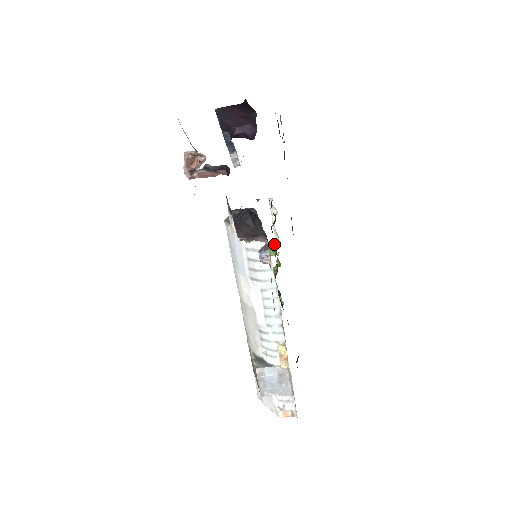
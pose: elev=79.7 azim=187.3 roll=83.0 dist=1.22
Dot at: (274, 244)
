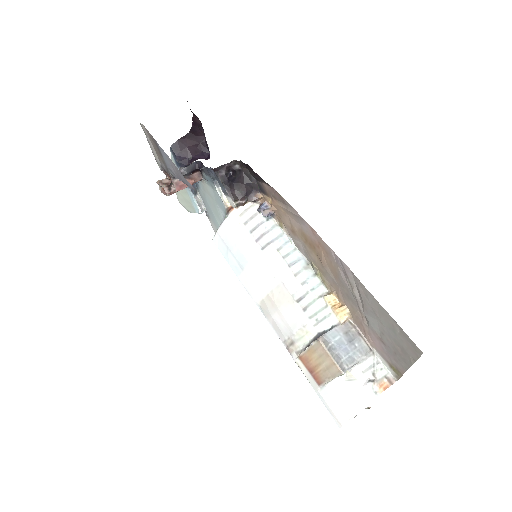
Dot at: occluded
